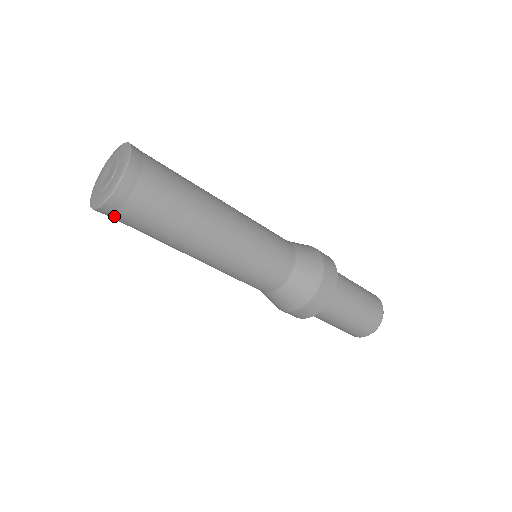
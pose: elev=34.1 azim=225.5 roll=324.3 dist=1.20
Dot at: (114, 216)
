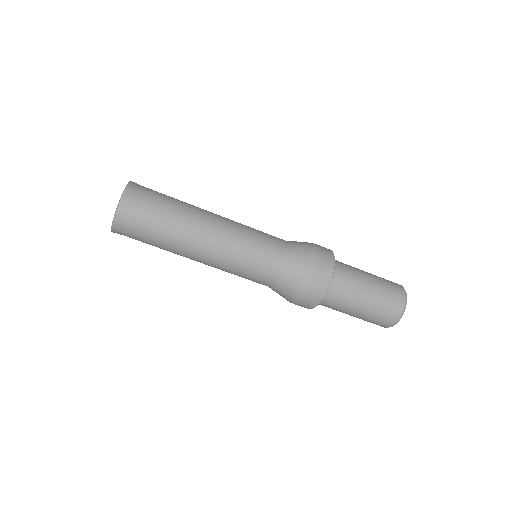
Dot at: (129, 218)
